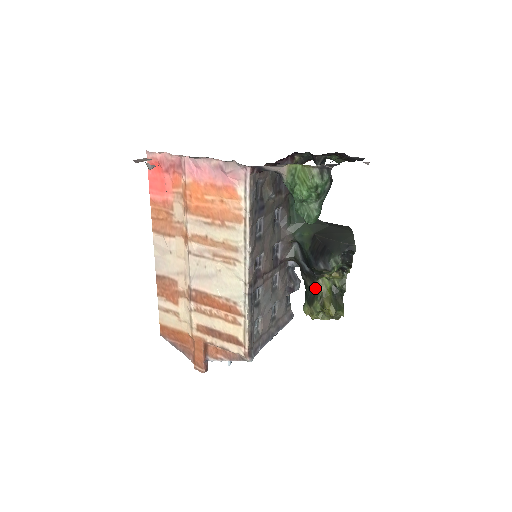
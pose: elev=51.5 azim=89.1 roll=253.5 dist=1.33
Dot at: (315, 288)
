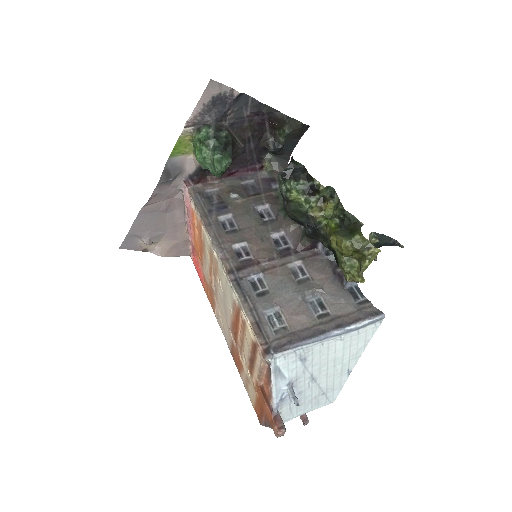
Dot at: occluded
